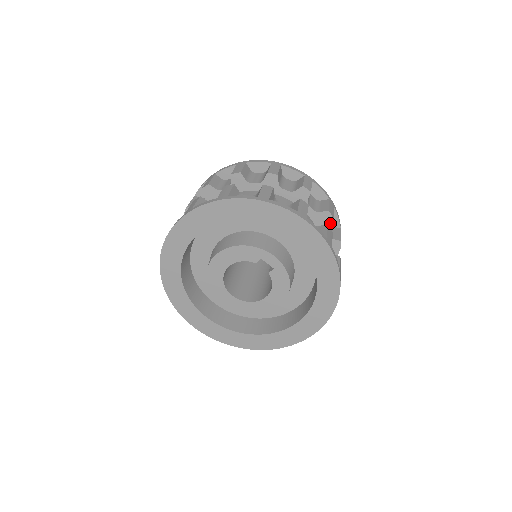
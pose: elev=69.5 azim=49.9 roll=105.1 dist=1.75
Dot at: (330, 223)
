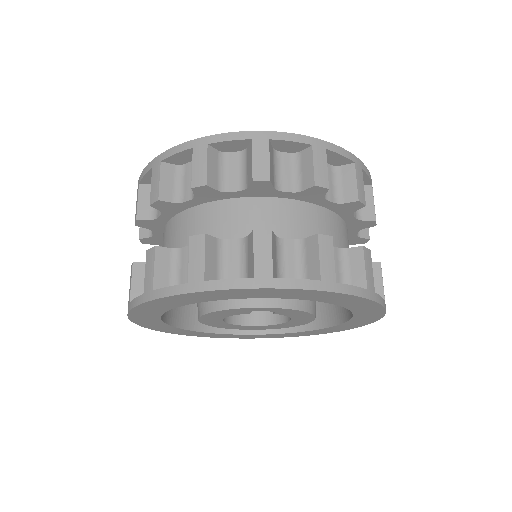
Dot at: (334, 164)
